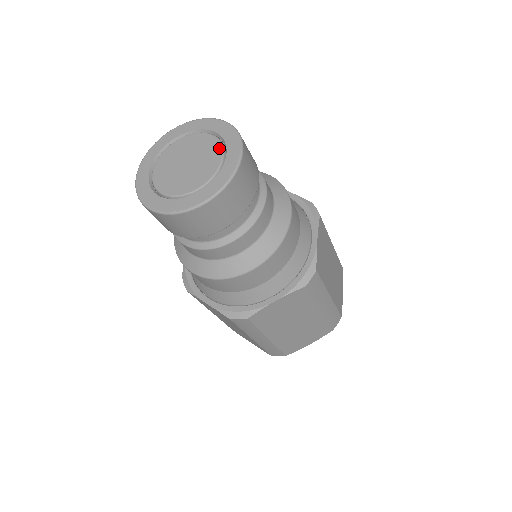
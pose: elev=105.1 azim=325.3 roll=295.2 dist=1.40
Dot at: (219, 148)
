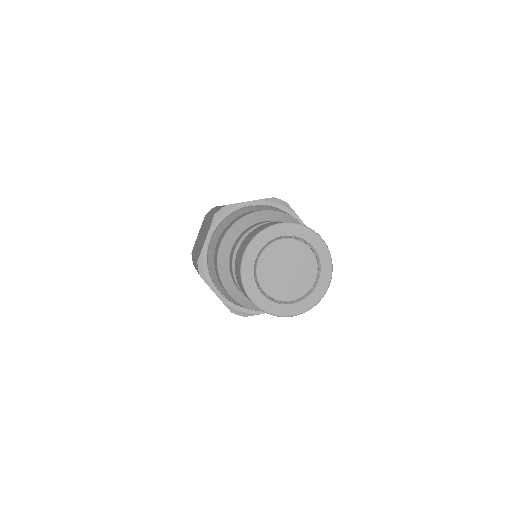
Dot at: (302, 245)
